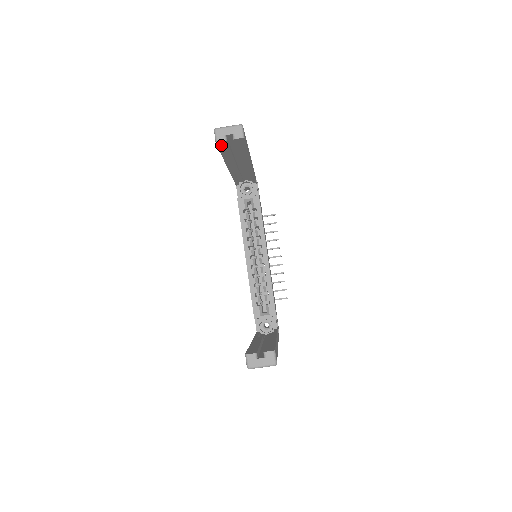
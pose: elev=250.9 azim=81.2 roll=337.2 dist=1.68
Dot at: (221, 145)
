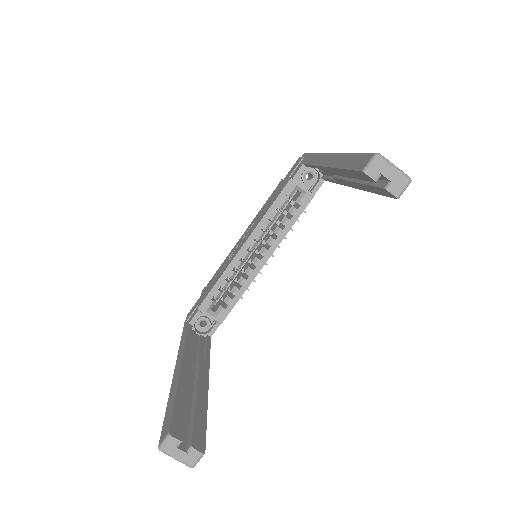
Dot at: (362, 174)
